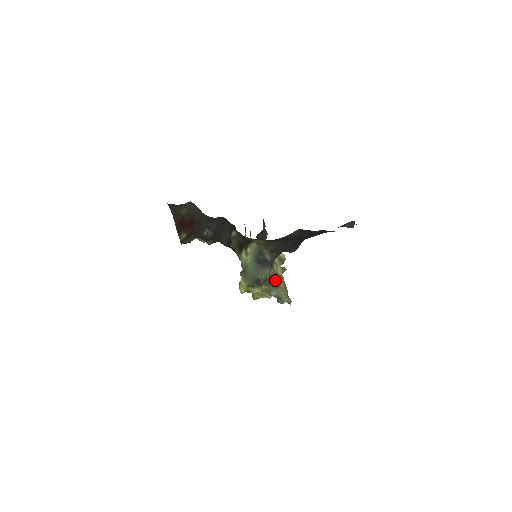
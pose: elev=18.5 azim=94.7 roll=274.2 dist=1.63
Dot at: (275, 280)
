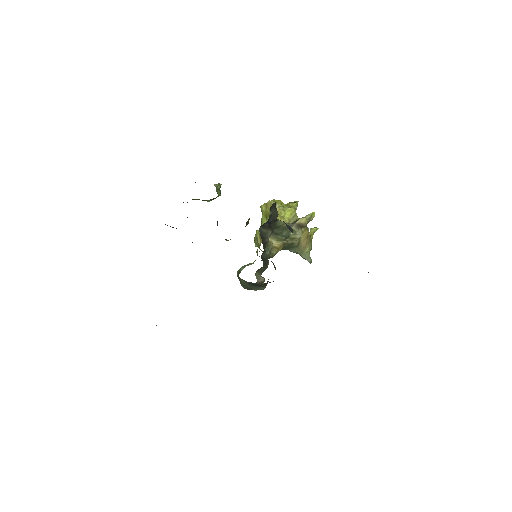
Dot at: (293, 243)
